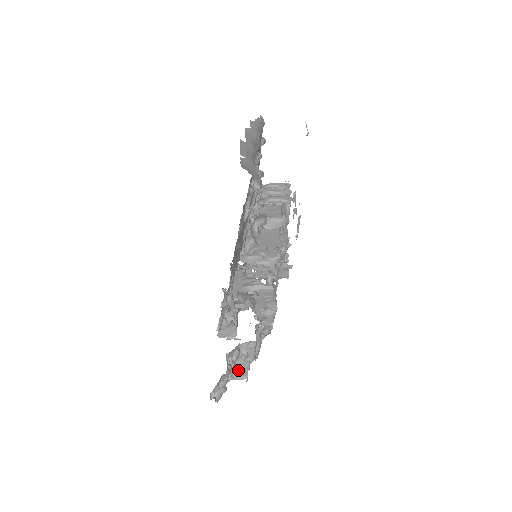
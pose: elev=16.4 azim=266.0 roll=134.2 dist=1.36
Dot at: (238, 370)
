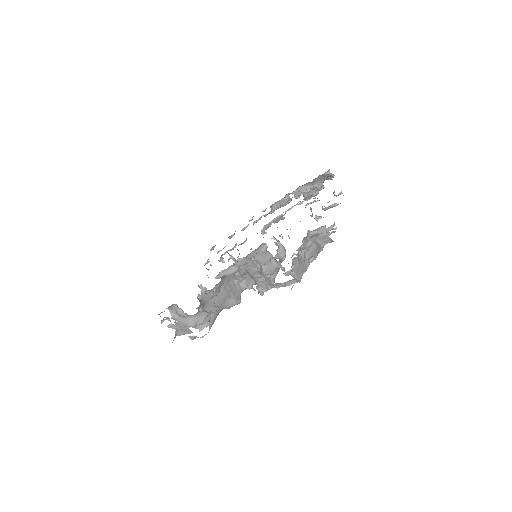
Dot at: (297, 268)
